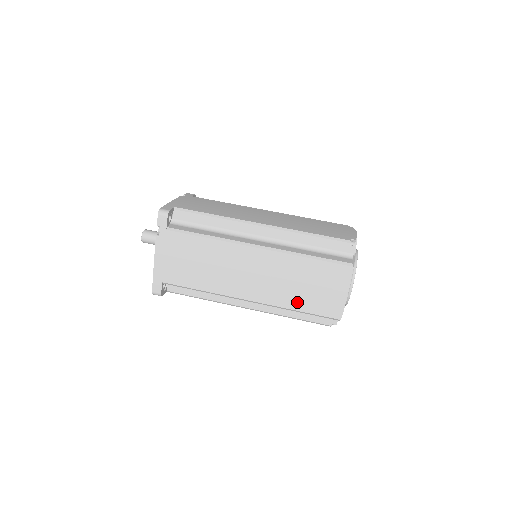
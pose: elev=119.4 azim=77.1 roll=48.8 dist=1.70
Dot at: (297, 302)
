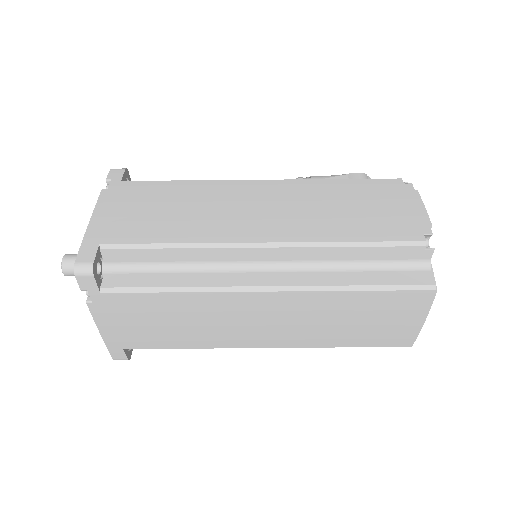
Dot at: (343, 339)
